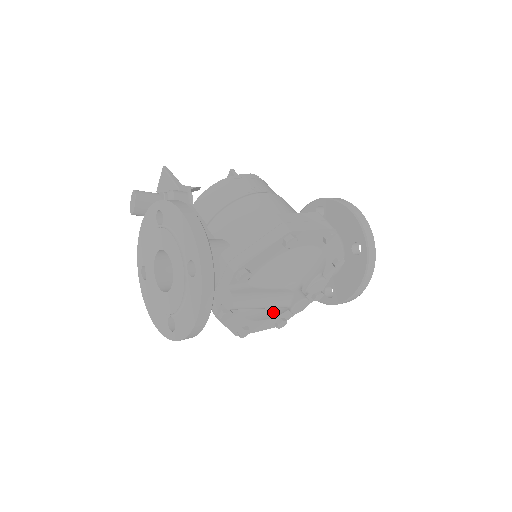
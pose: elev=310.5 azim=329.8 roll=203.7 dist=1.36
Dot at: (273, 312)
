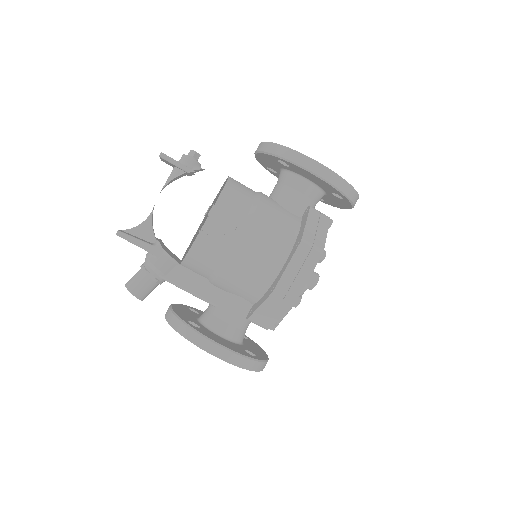
Dot at: occluded
